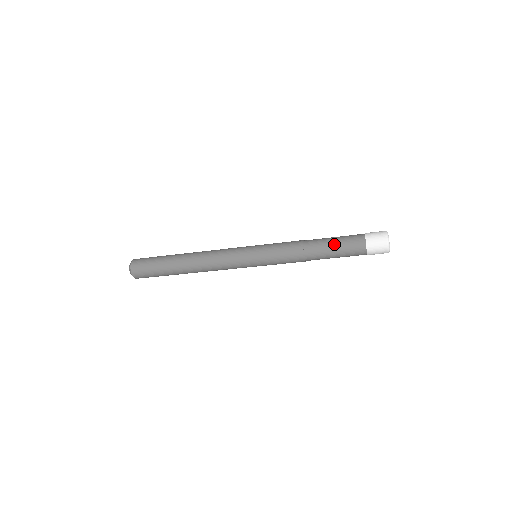
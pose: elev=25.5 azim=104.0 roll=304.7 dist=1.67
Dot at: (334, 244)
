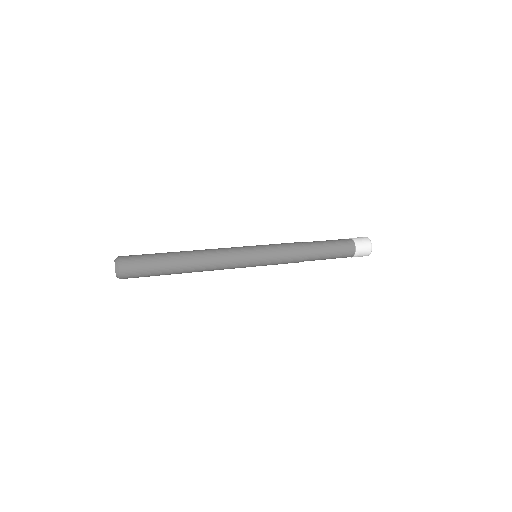
Dot at: (330, 257)
